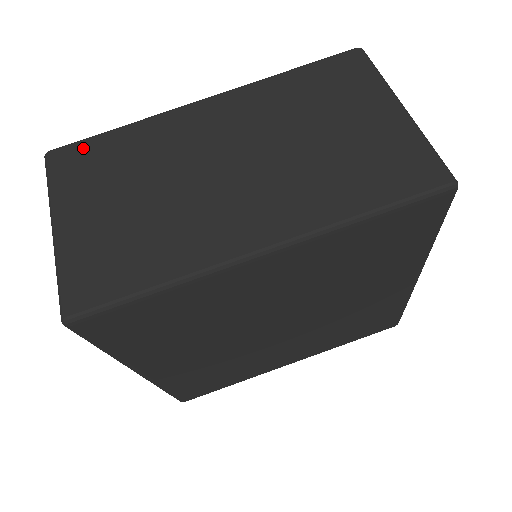
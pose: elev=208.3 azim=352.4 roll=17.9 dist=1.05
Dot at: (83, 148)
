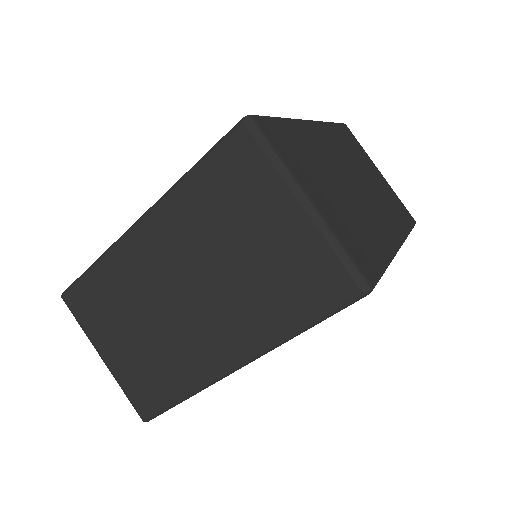
Dot at: (81, 290)
